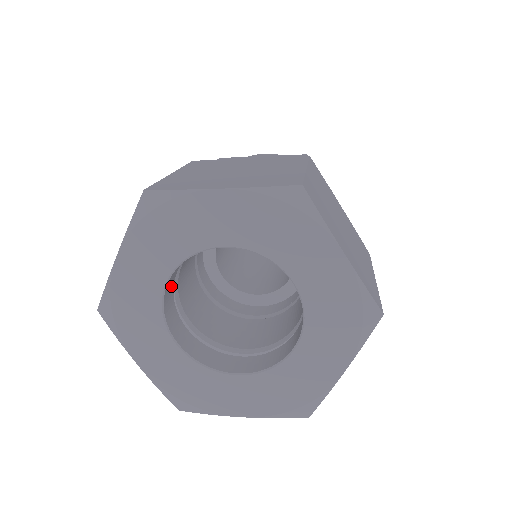
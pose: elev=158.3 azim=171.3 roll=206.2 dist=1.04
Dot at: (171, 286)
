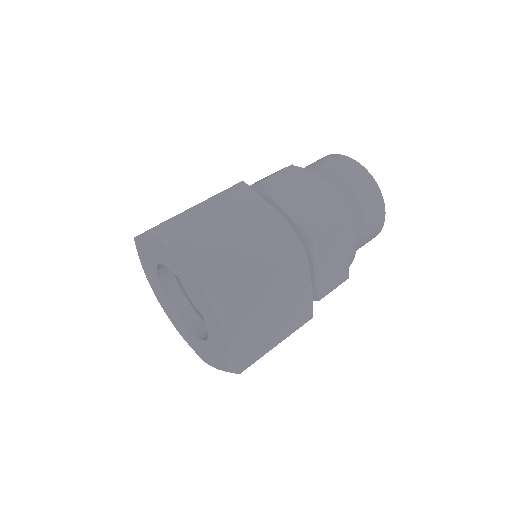
Dot at: occluded
